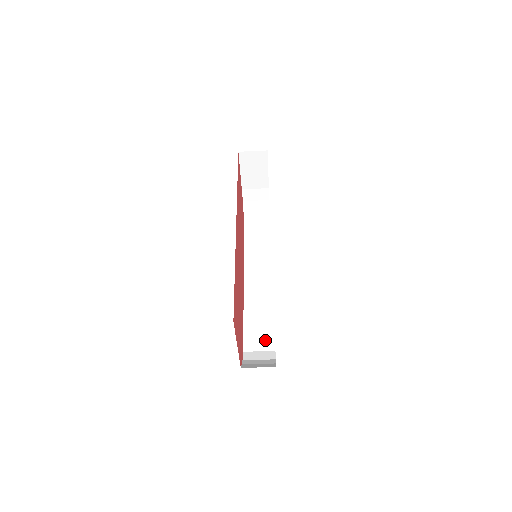
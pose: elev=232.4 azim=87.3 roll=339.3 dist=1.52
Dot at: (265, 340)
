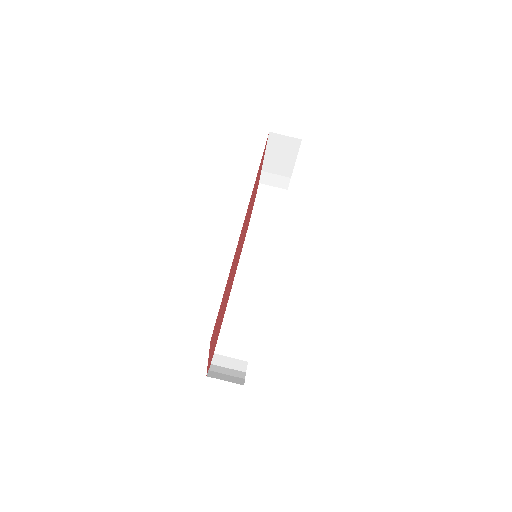
Dot at: (240, 346)
